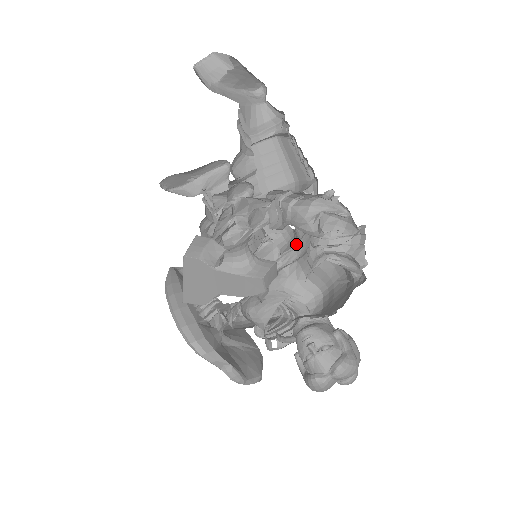
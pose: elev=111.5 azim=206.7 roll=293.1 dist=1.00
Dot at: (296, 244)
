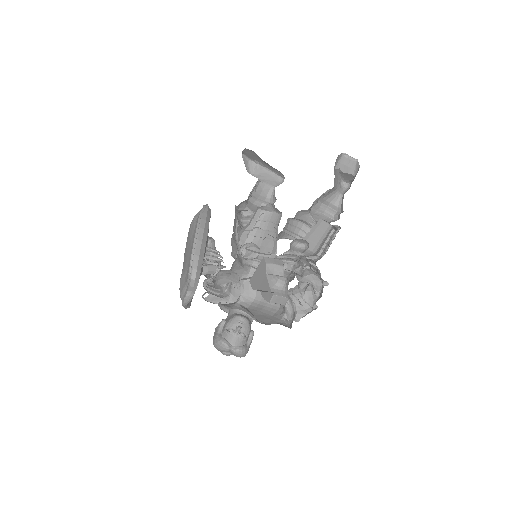
Dot at: occluded
